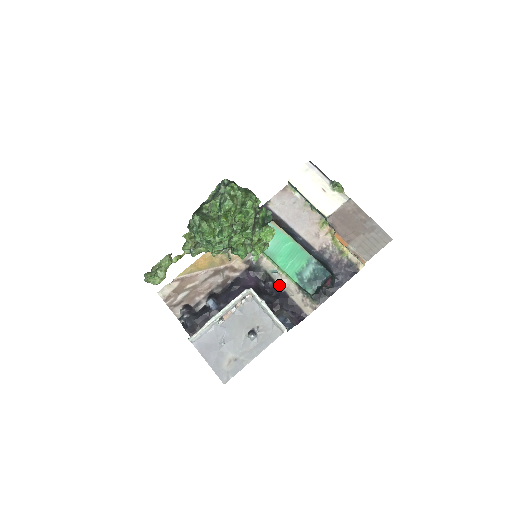
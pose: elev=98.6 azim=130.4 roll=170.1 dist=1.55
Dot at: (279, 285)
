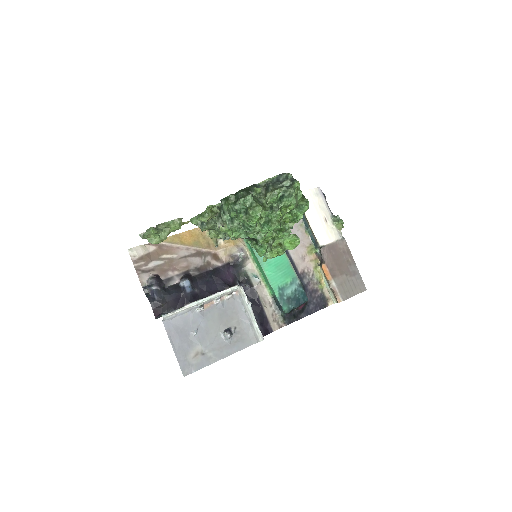
Dot at: (256, 292)
